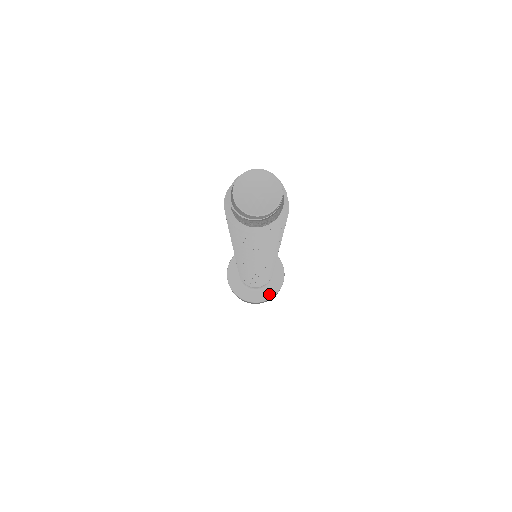
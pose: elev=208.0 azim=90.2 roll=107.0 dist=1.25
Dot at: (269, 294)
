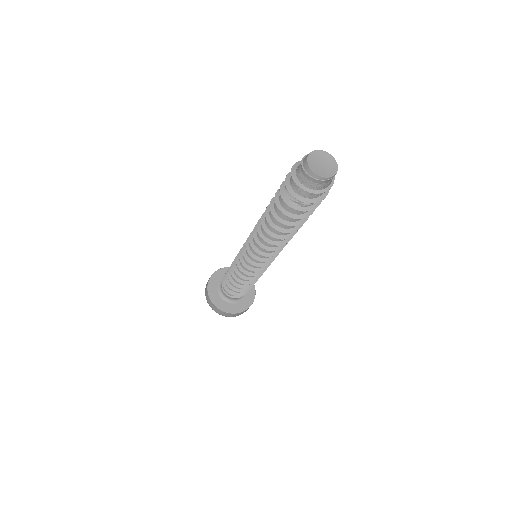
Dot at: (241, 308)
